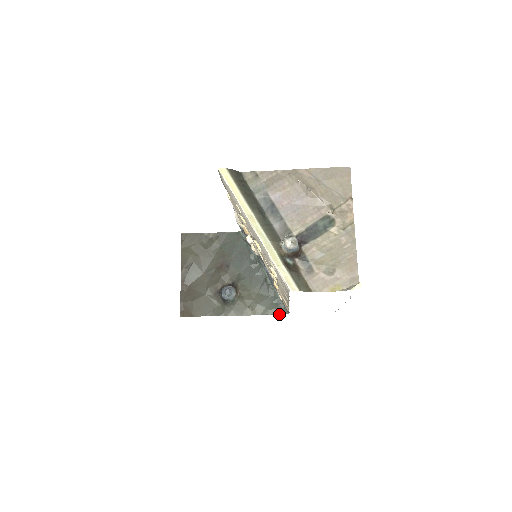
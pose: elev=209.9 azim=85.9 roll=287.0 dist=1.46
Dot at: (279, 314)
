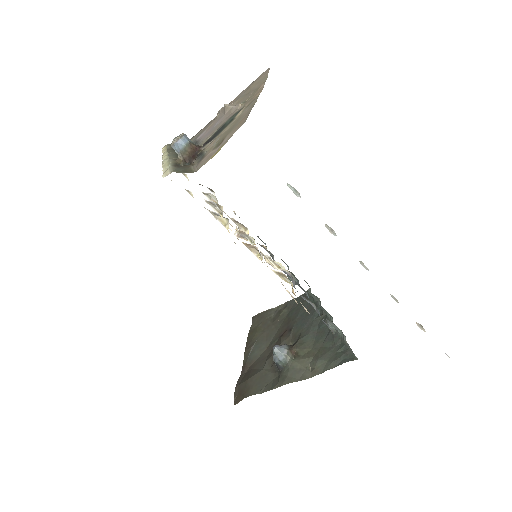
Dot at: occluded
